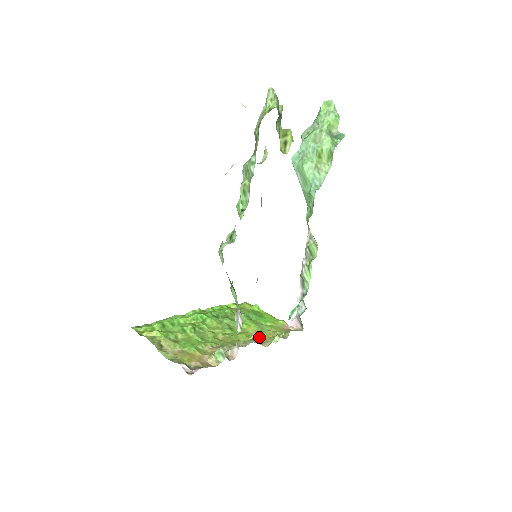
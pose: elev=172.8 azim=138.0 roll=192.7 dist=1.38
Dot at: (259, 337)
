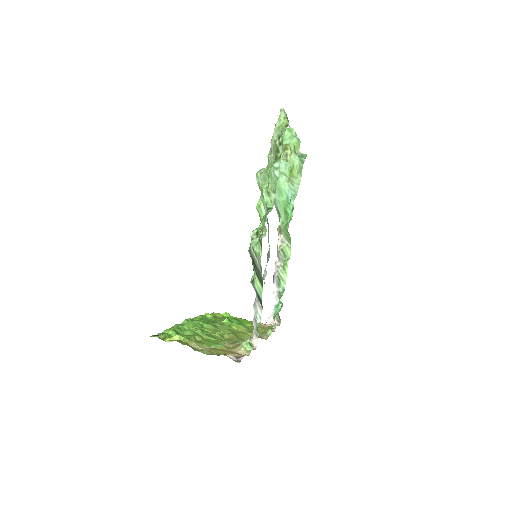
Dot at: occluded
